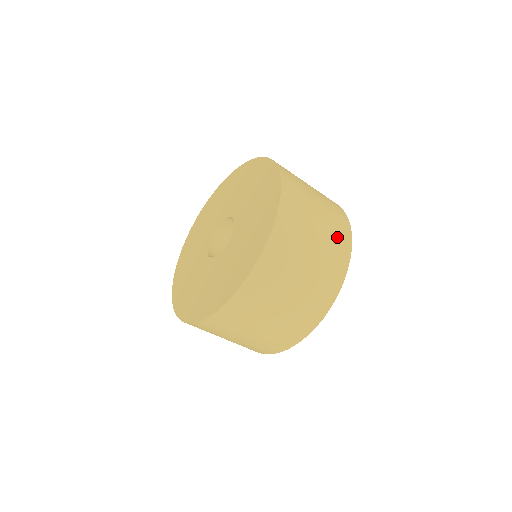
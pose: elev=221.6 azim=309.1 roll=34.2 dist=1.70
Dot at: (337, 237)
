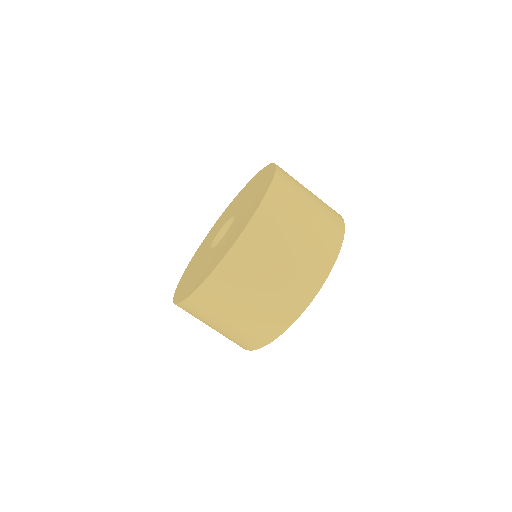
Dot at: (326, 232)
